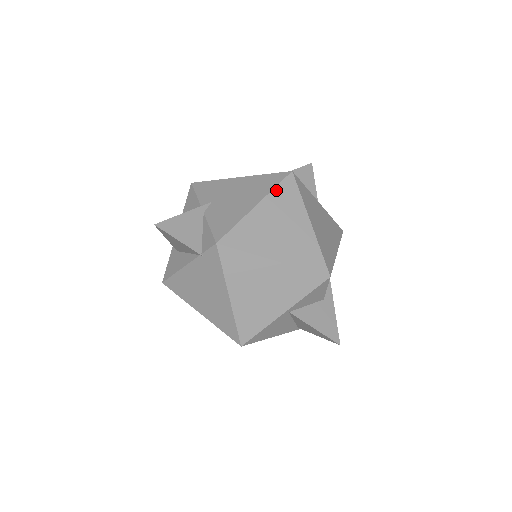
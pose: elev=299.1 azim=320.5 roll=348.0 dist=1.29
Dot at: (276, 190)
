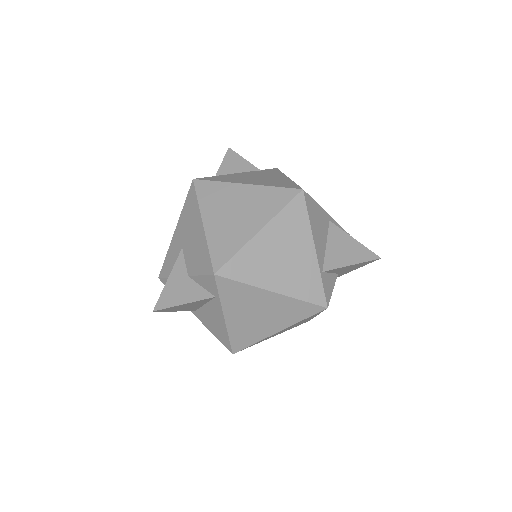
Dot at: occluded
